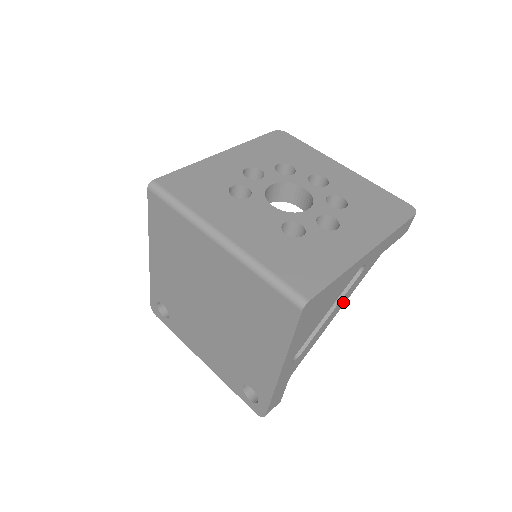
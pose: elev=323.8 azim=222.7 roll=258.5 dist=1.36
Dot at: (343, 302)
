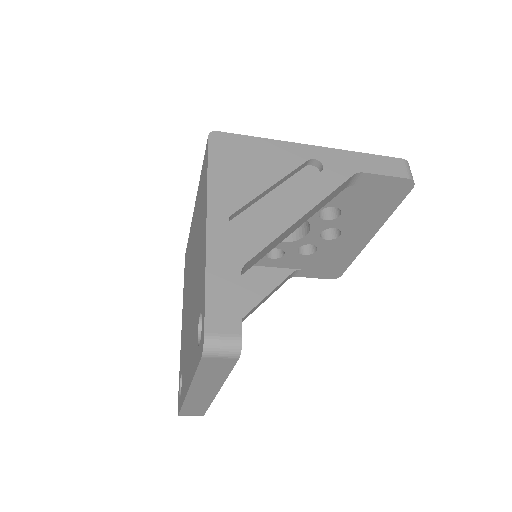
Dot at: (311, 200)
